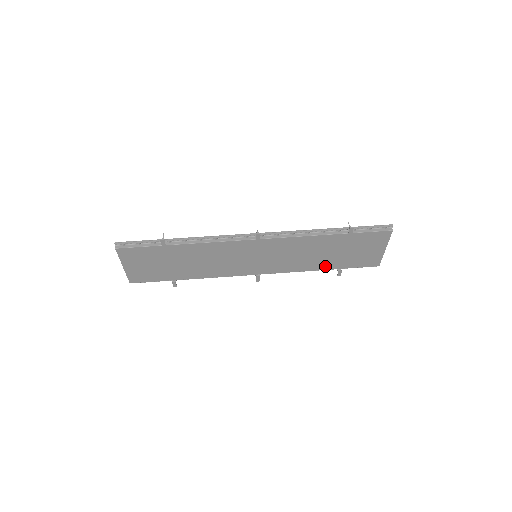
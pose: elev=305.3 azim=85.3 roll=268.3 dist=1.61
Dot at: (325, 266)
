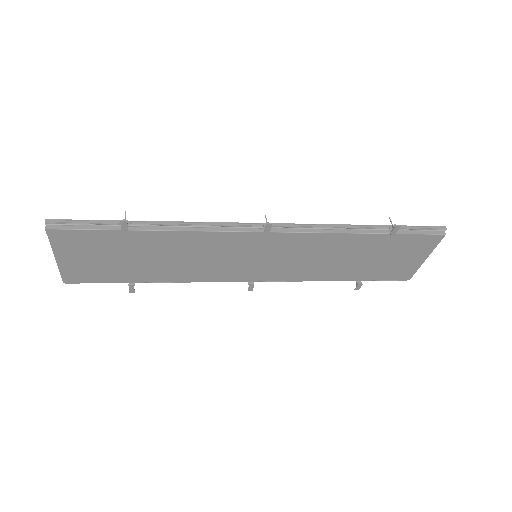
Dot at: (343, 276)
